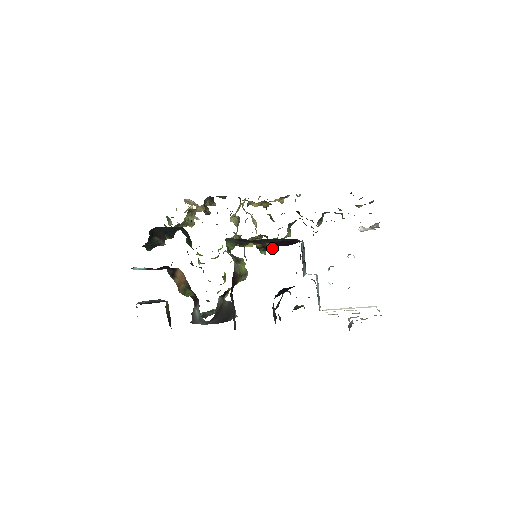
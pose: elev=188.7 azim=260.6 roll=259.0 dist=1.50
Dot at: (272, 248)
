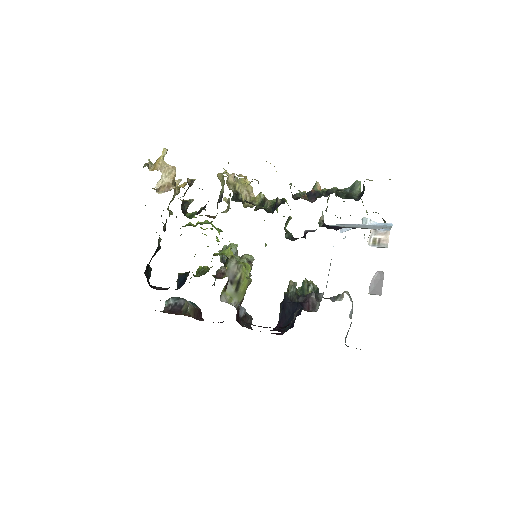
Dot at: occluded
